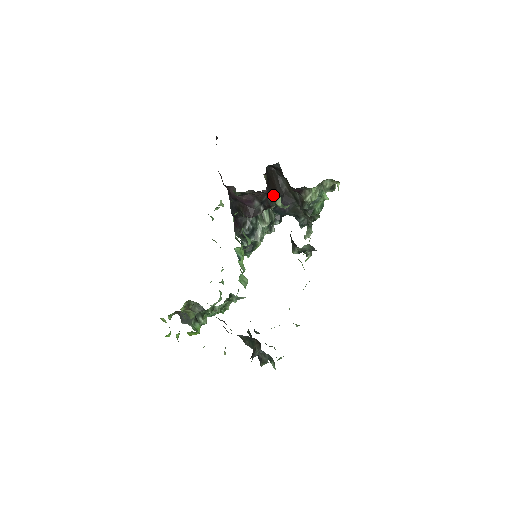
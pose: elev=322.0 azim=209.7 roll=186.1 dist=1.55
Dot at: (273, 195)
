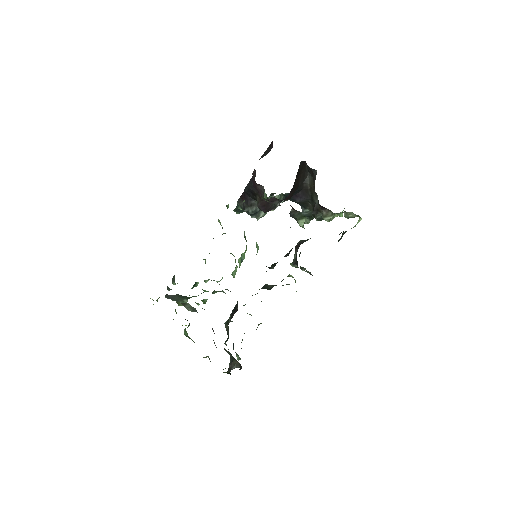
Dot at: (299, 213)
